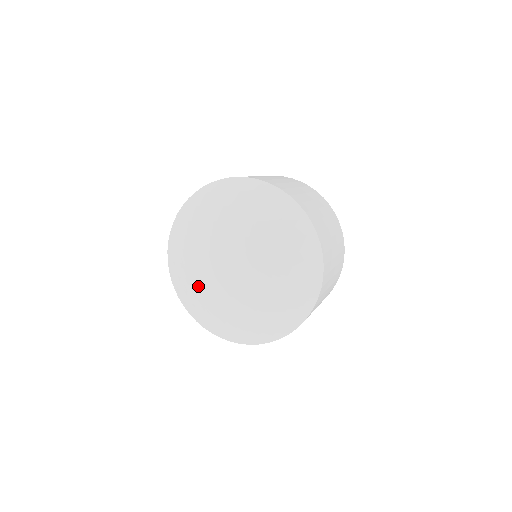
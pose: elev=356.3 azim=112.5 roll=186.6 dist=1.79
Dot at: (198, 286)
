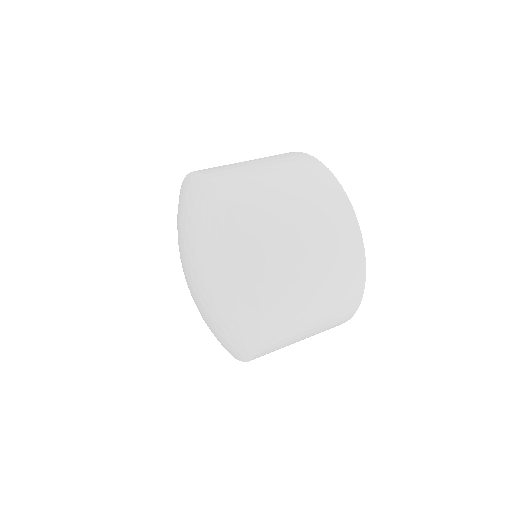
Dot at: occluded
